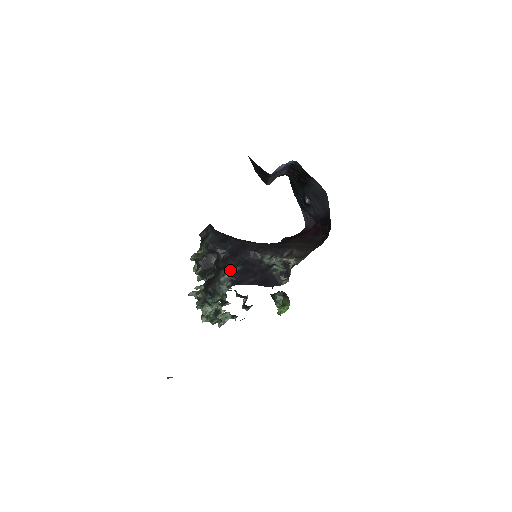
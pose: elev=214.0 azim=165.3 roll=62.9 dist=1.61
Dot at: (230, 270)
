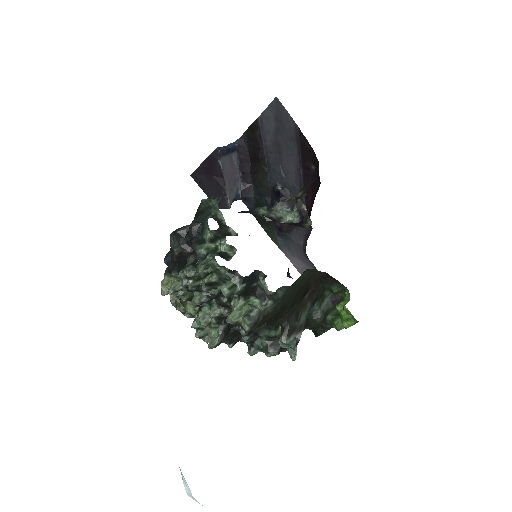
Dot at: occluded
